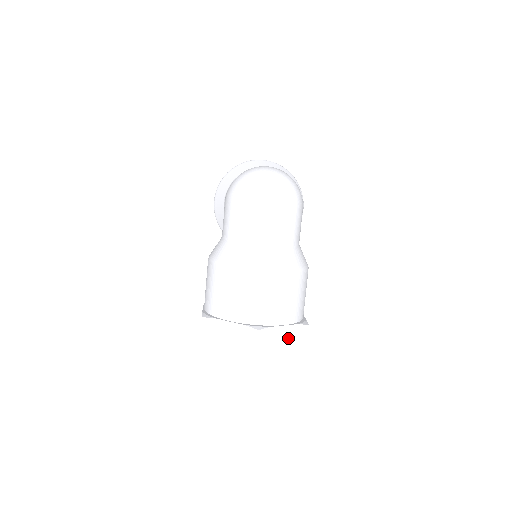
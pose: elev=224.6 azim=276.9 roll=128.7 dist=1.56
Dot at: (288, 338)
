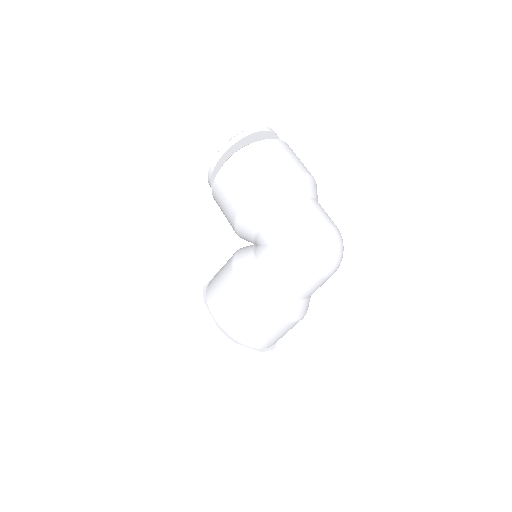
Dot at: occluded
